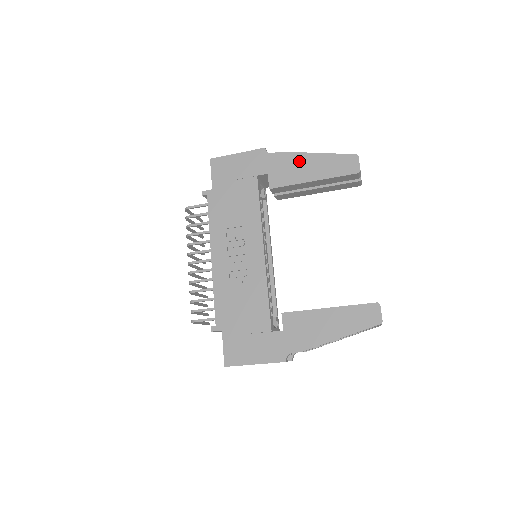
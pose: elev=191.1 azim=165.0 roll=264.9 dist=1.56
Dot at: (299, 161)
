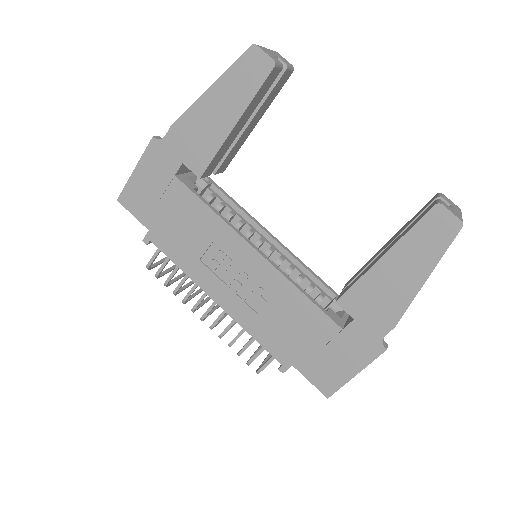
Dot at: (199, 117)
